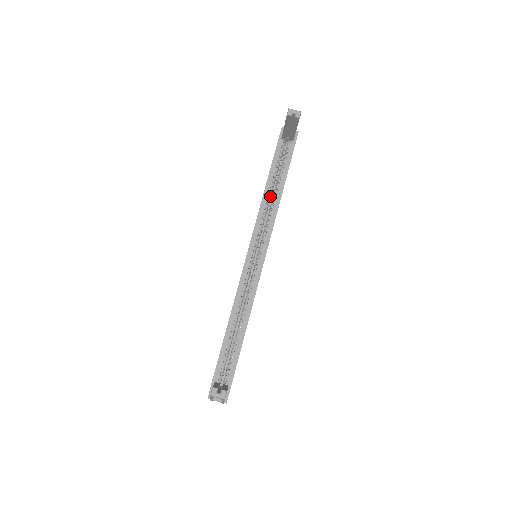
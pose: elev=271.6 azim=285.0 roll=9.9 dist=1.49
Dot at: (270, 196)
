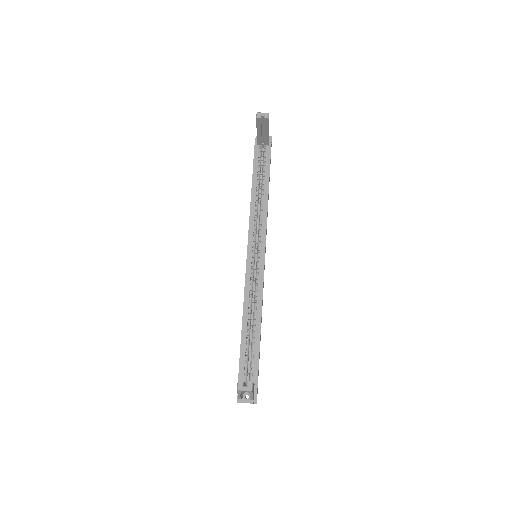
Dot at: (258, 198)
